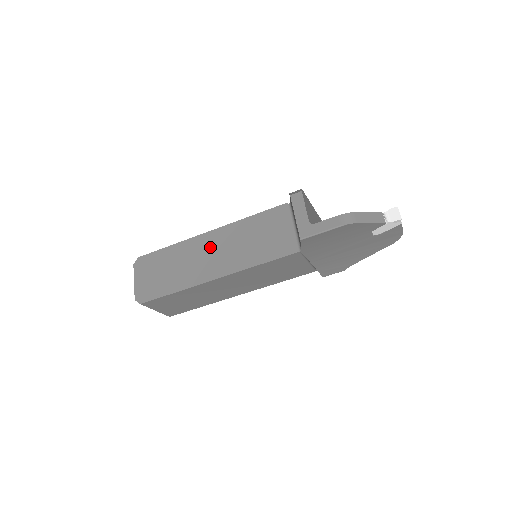
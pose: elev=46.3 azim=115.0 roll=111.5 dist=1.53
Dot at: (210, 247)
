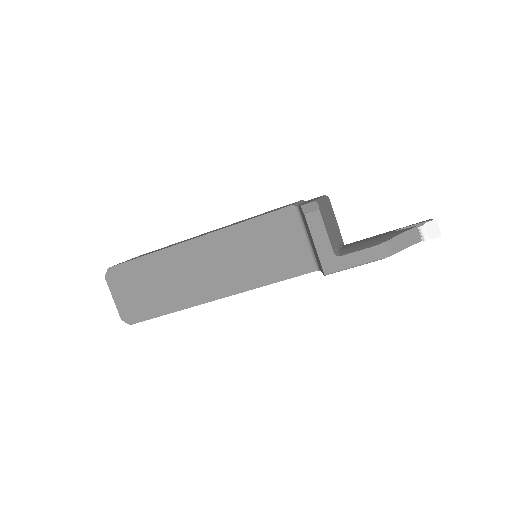
Dot at: (201, 260)
